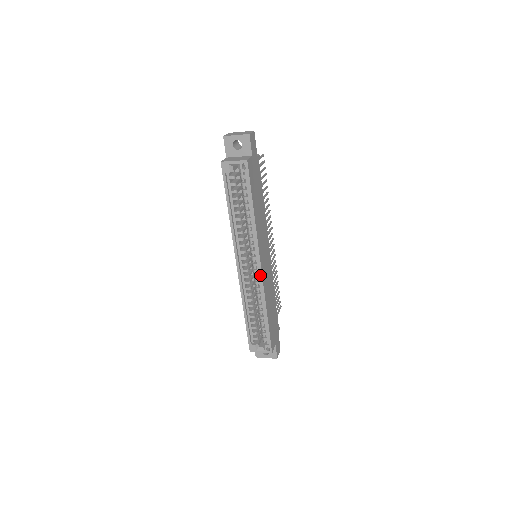
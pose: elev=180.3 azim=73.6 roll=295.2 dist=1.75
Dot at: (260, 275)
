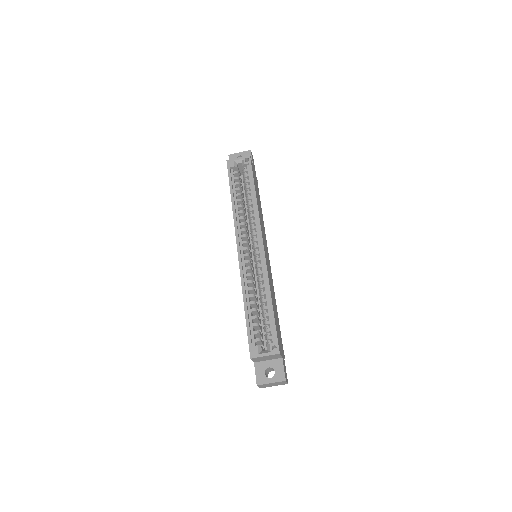
Dot at: (262, 253)
